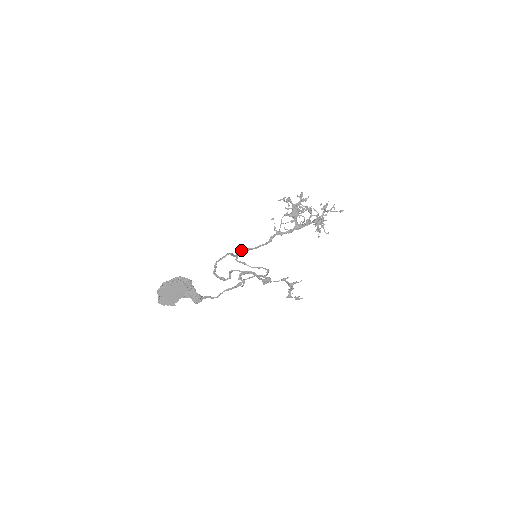
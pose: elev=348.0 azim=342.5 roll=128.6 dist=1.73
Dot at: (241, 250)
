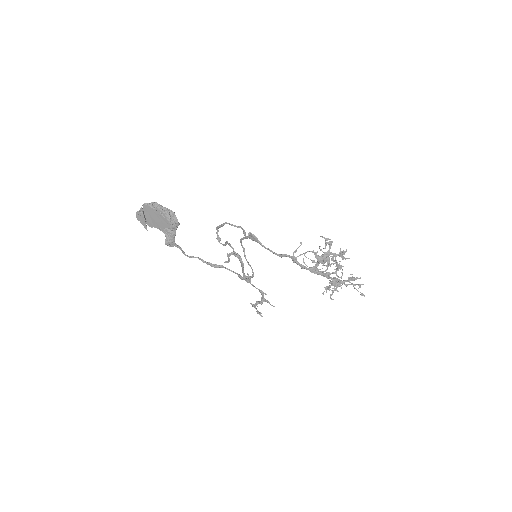
Dot at: (253, 237)
